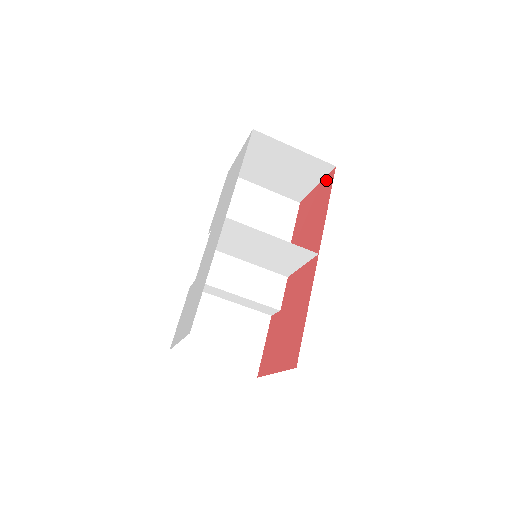
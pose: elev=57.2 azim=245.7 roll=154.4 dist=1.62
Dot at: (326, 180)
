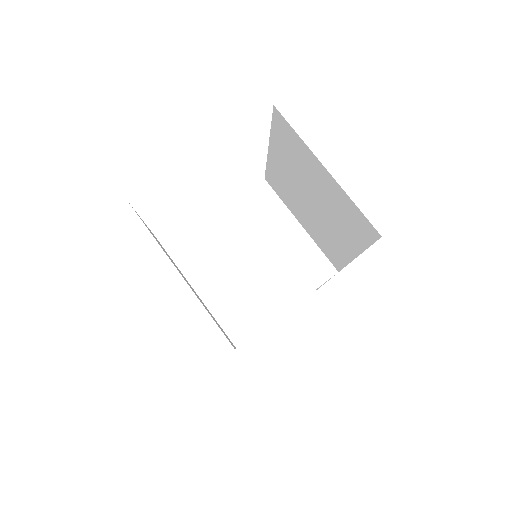
Dot at: occluded
